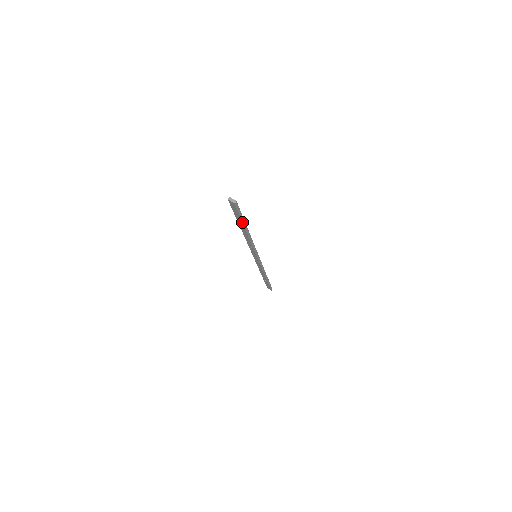
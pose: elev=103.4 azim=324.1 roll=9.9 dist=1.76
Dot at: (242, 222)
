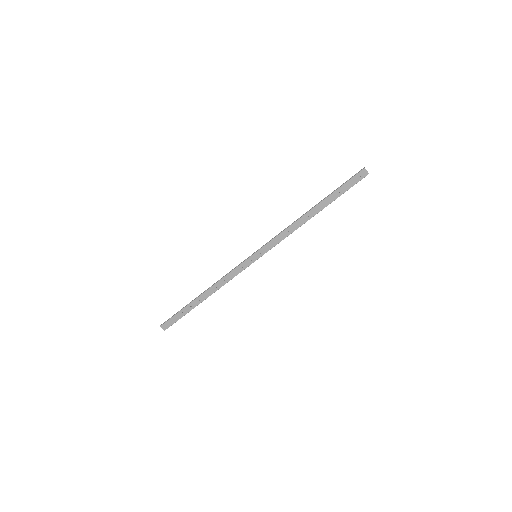
Dot at: (336, 198)
